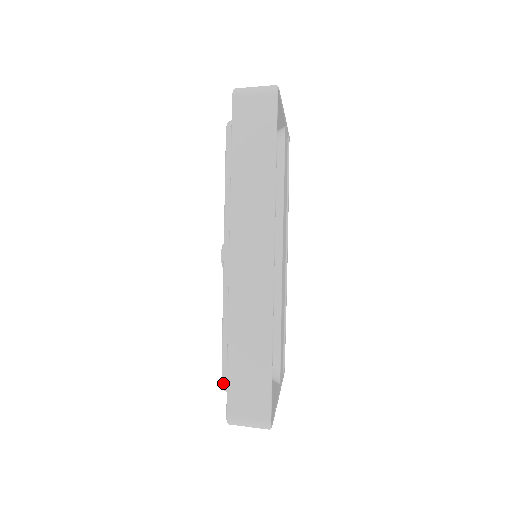
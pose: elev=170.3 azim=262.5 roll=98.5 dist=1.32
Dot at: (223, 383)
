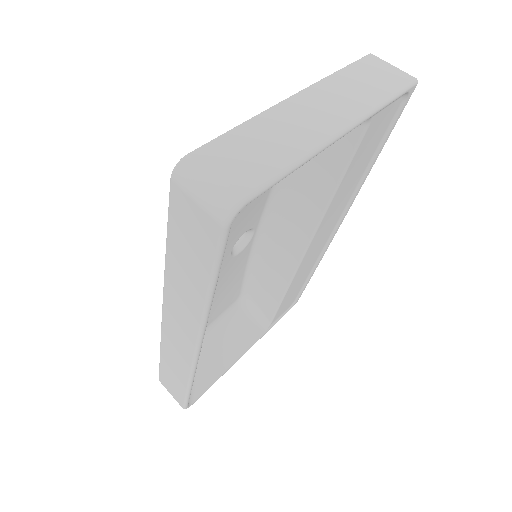
Dot at: occluded
